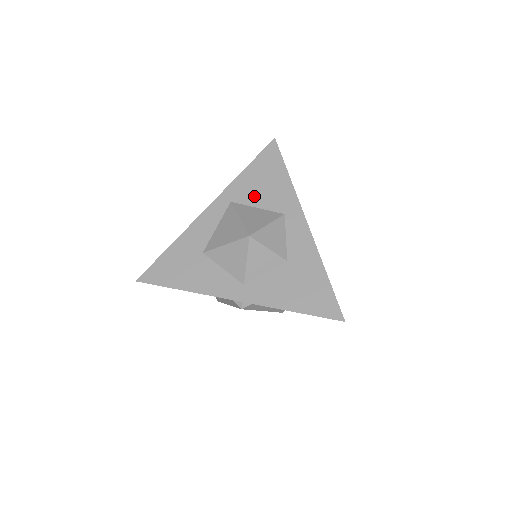
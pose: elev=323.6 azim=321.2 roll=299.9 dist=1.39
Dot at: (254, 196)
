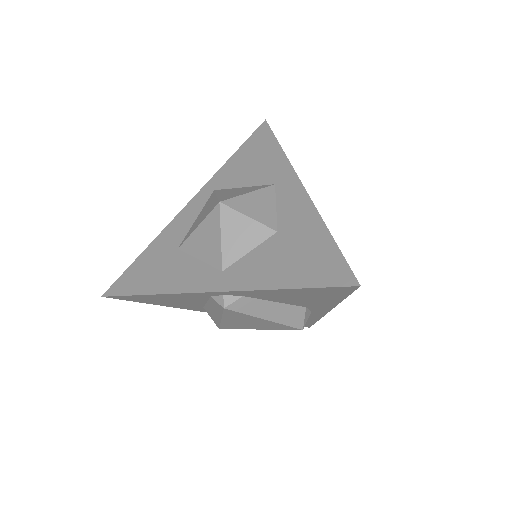
Dot at: (240, 177)
